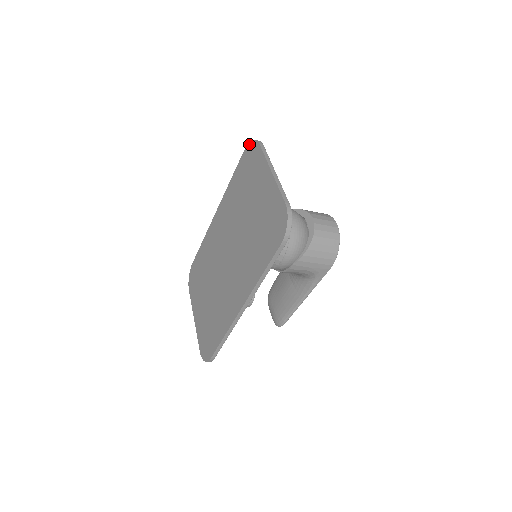
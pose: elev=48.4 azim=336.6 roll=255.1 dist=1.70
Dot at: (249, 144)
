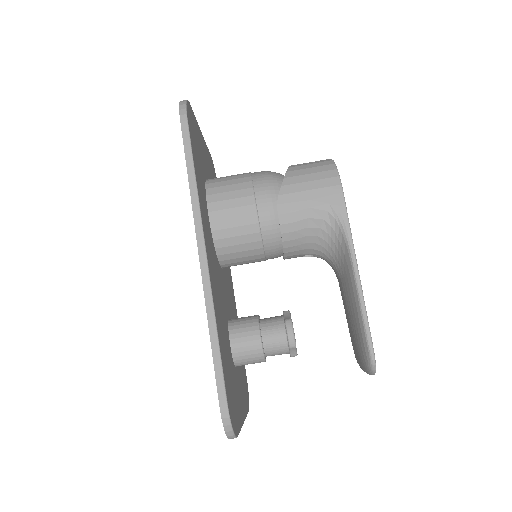
Dot at: occluded
